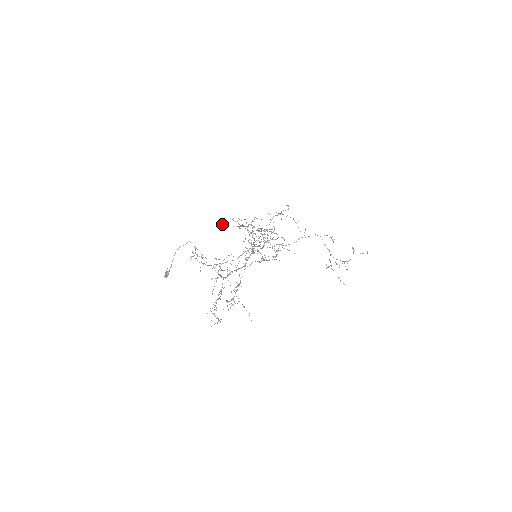
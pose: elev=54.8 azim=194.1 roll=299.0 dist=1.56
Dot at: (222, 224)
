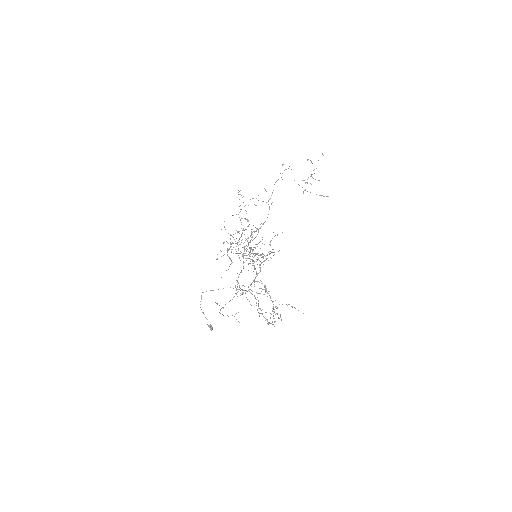
Dot at: occluded
